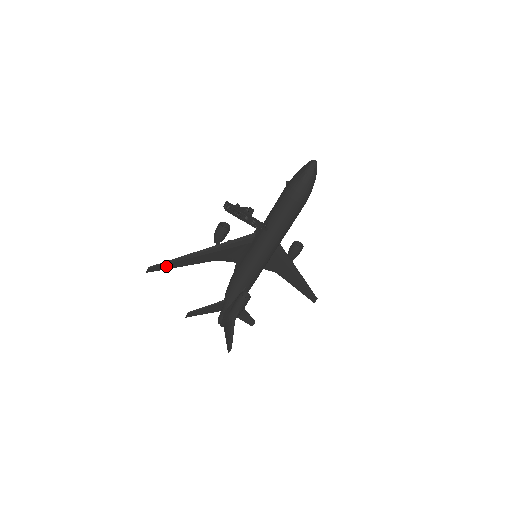
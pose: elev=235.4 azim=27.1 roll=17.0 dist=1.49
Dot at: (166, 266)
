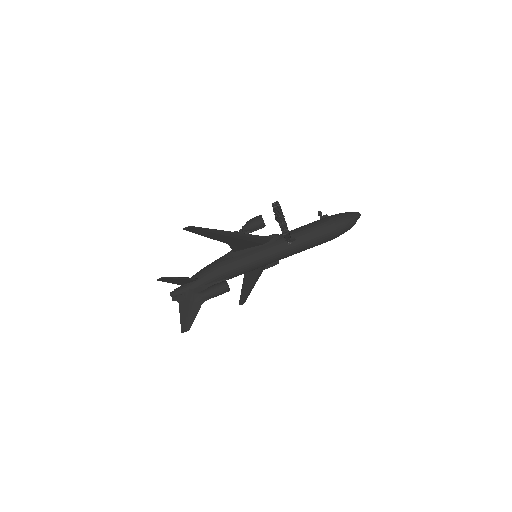
Dot at: (200, 231)
